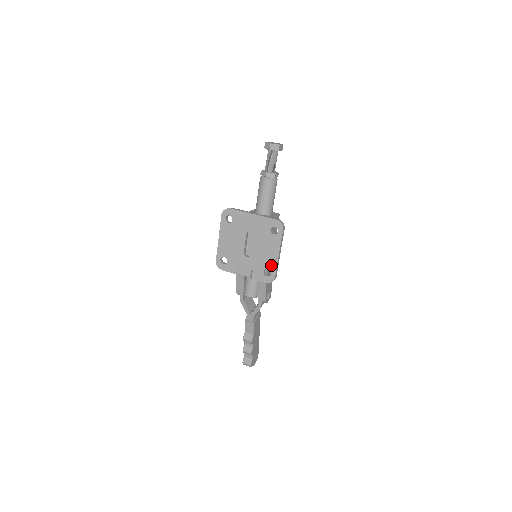
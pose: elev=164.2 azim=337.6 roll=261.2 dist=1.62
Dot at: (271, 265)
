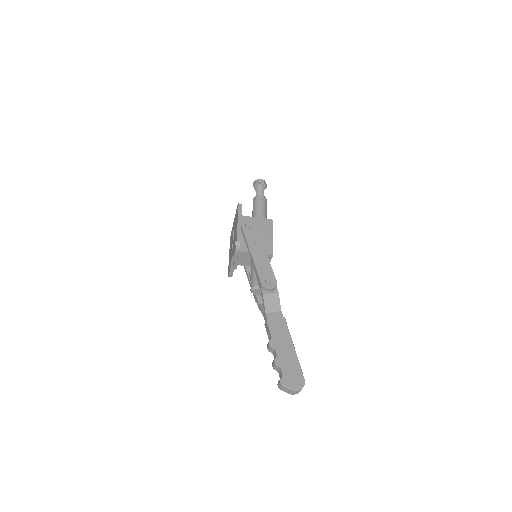
Dot at: (236, 235)
